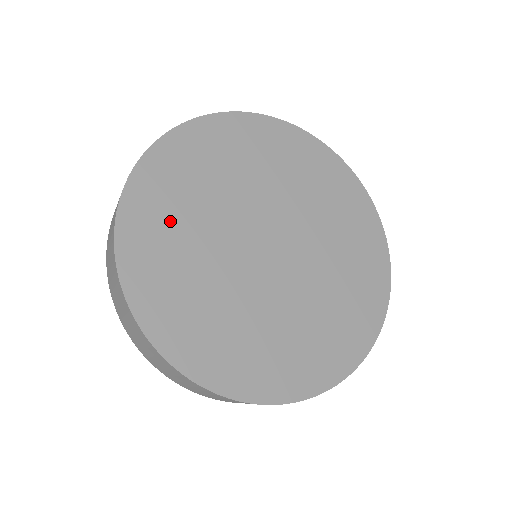
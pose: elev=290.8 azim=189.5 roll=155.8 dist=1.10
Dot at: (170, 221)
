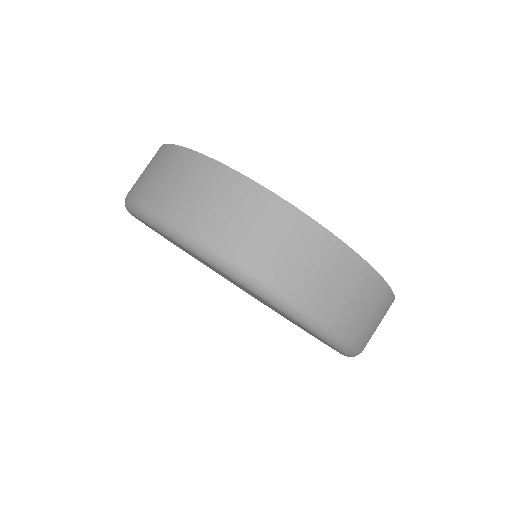
Dot at: occluded
